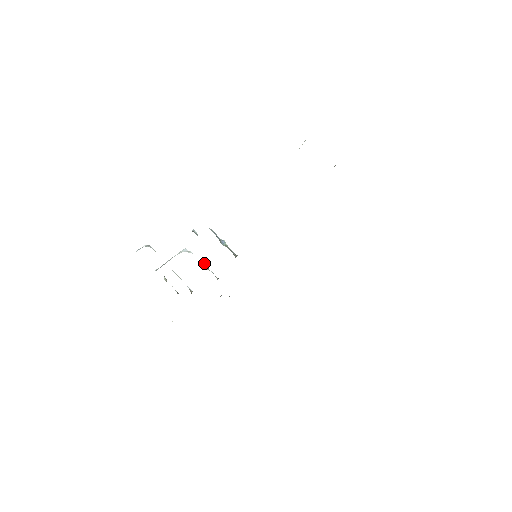
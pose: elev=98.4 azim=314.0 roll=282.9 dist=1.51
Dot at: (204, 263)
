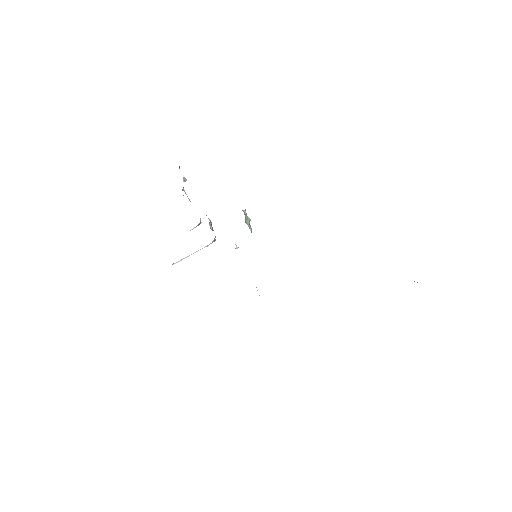
Dot at: (213, 230)
